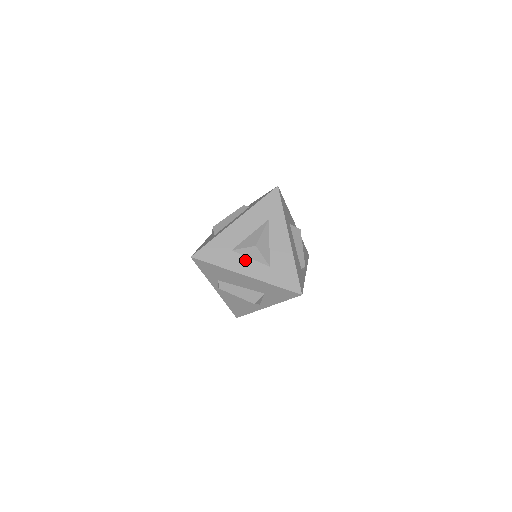
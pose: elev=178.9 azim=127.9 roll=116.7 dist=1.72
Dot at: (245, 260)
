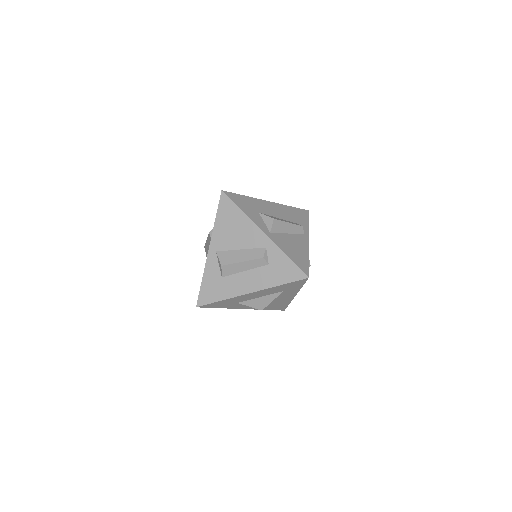
Dot at: occluded
